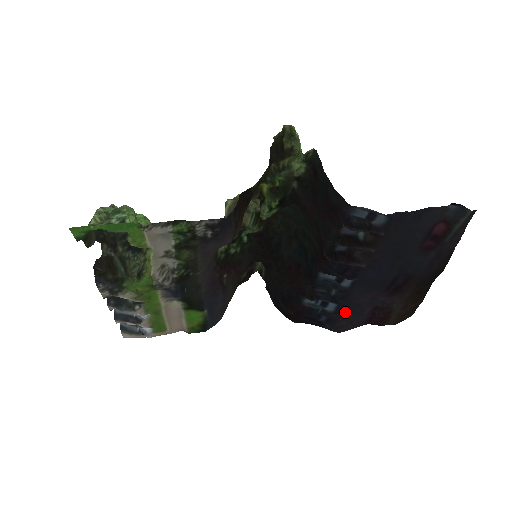
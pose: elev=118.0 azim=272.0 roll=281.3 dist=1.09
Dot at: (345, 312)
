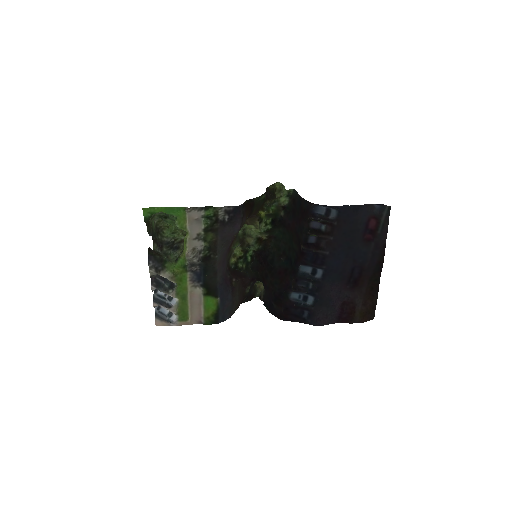
Dot at: (321, 305)
